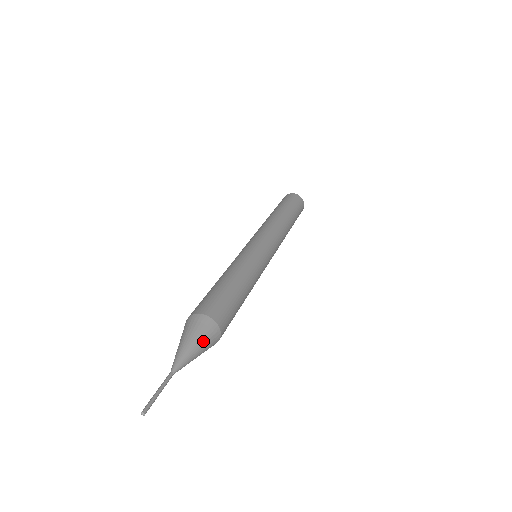
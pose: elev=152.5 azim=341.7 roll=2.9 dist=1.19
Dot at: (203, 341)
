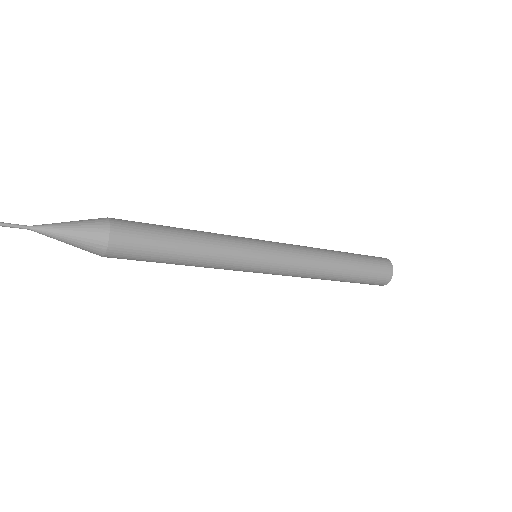
Dot at: (81, 234)
